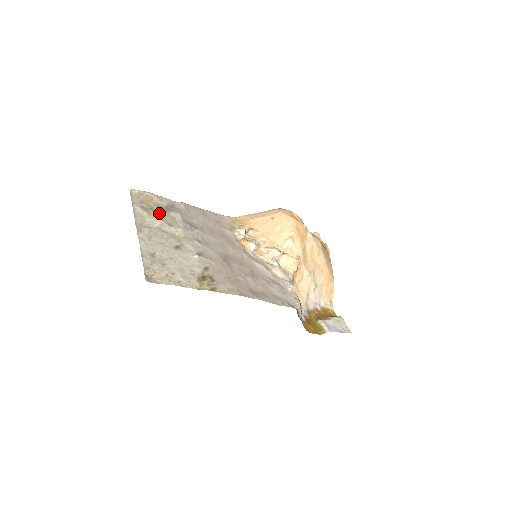
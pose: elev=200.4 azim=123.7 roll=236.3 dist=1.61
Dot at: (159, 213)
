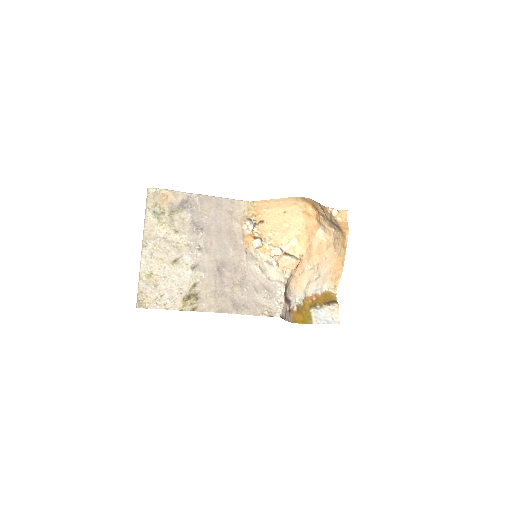
Dot at: (169, 217)
